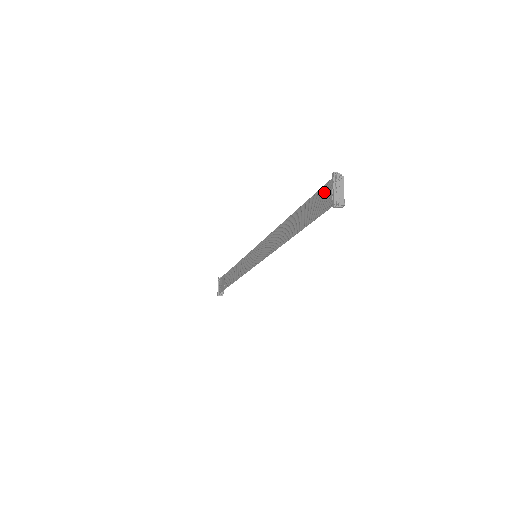
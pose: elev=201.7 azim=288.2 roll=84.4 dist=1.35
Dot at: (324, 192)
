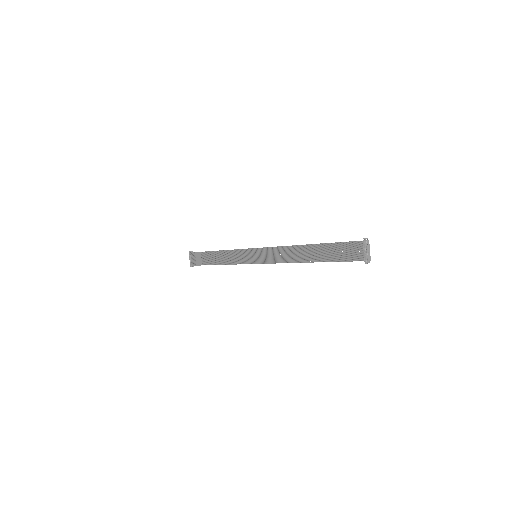
Dot at: (352, 247)
